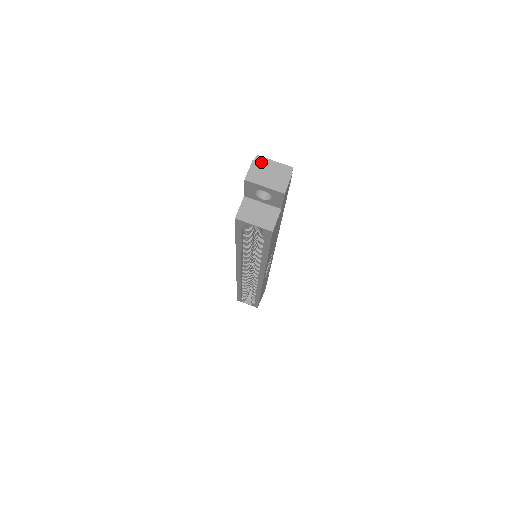
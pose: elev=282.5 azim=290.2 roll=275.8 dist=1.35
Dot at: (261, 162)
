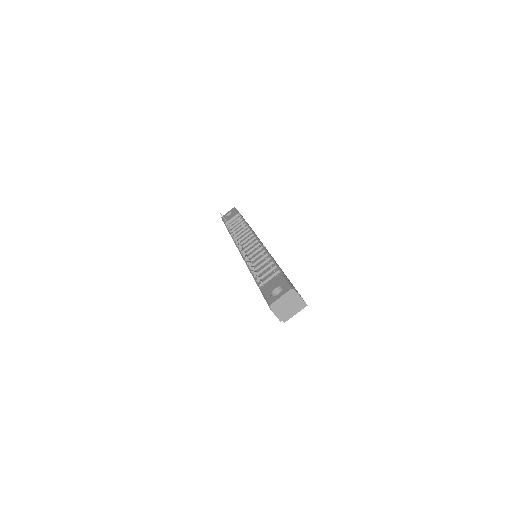
Dot at: (276, 306)
